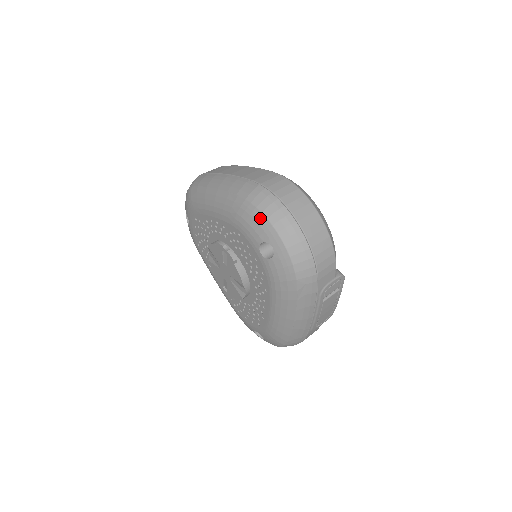
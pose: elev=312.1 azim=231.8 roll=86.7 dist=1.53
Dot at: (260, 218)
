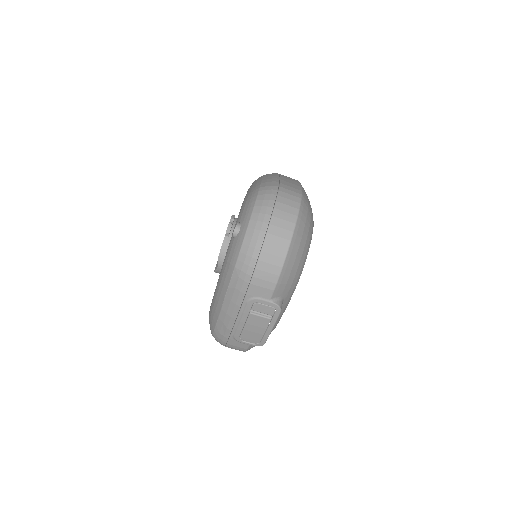
Dot at: (252, 203)
